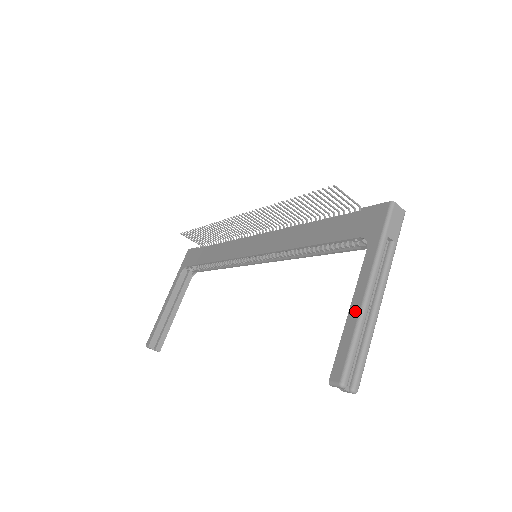
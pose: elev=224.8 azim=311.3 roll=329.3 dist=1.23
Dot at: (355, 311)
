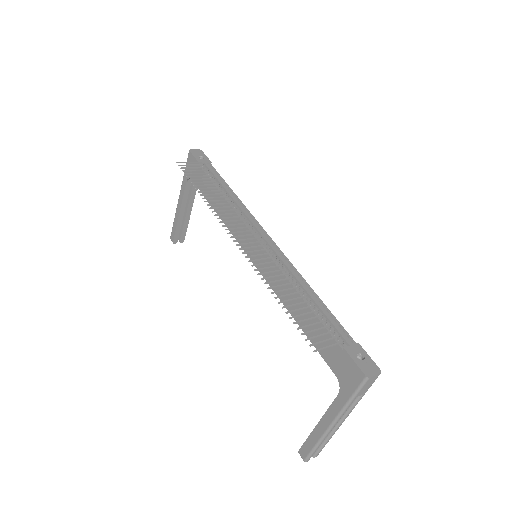
Dot at: (320, 431)
